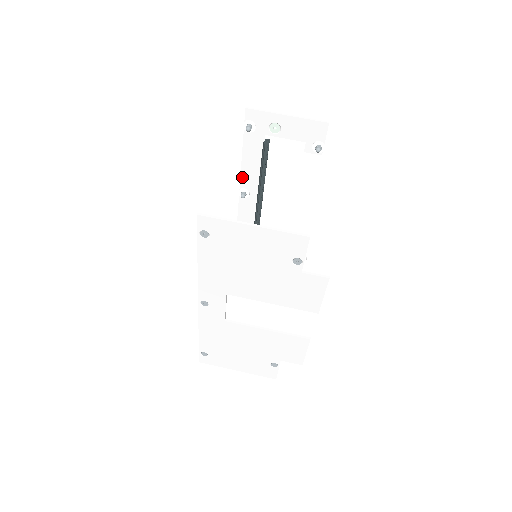
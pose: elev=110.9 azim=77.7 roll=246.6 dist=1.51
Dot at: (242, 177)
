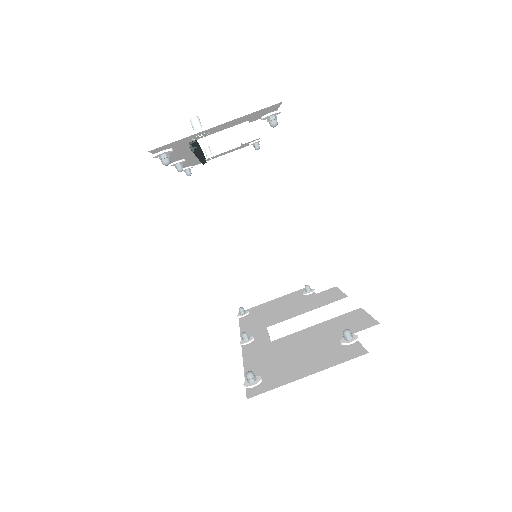
Dot at: occluded
